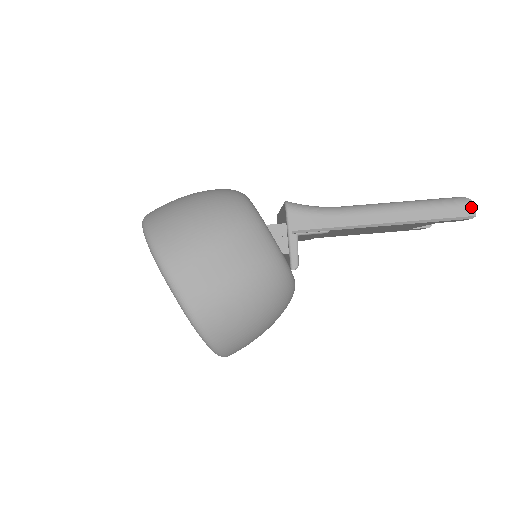
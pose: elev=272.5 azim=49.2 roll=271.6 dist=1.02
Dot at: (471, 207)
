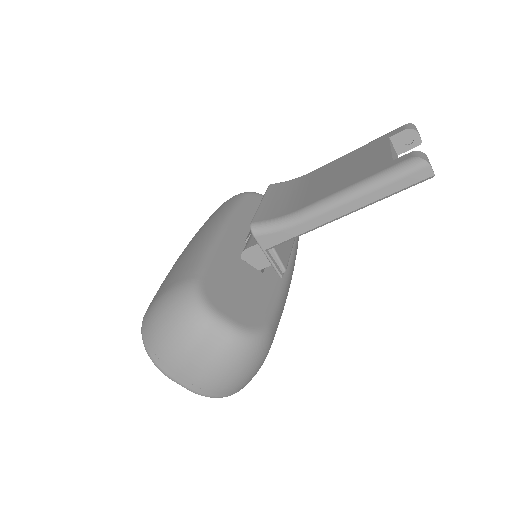
Dot at: (426, 169)
